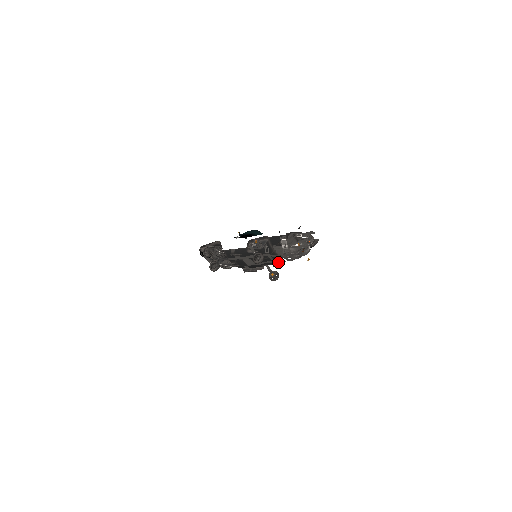
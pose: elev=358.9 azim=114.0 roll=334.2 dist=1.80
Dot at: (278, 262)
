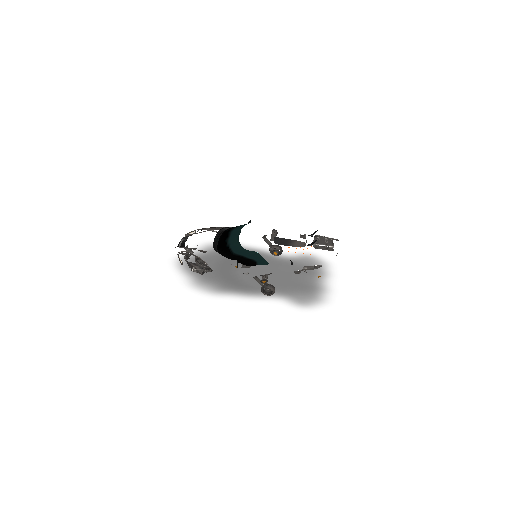
Dot at: occluded
